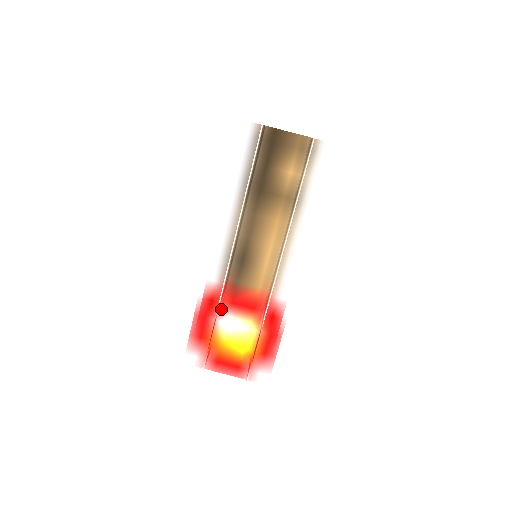
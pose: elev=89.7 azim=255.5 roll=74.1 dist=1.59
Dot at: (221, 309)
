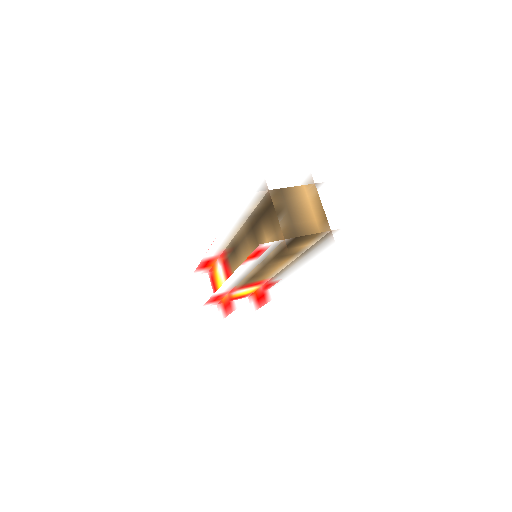
Dot at: (220, 258)
